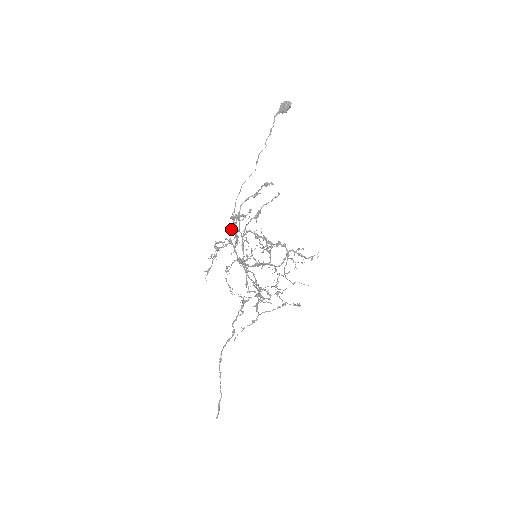
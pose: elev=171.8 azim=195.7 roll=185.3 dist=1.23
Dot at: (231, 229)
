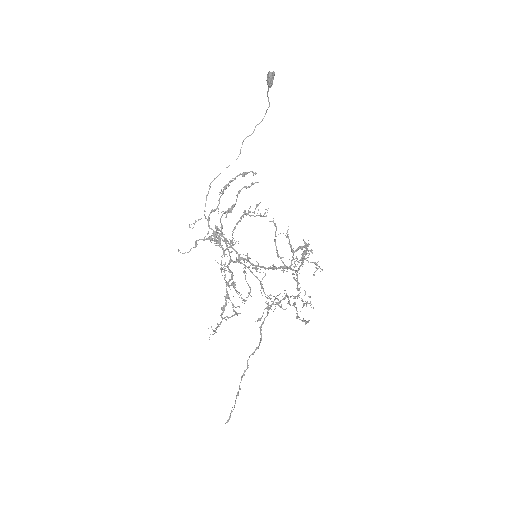
Dot at: (191, 224)
